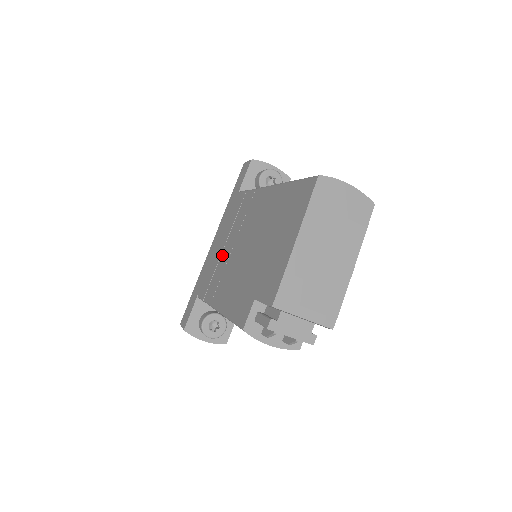
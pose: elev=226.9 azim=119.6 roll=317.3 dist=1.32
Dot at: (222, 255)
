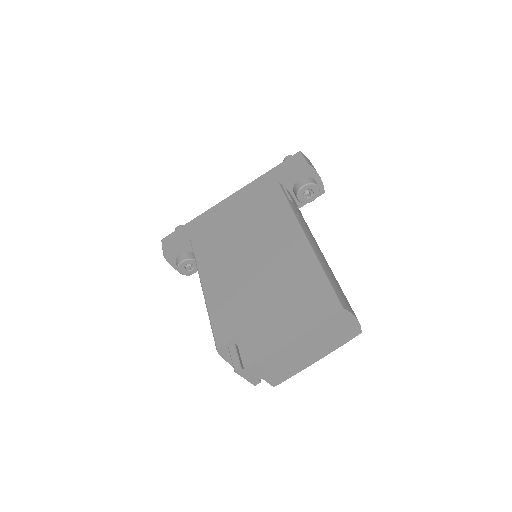
Dot at: (231, 234)
